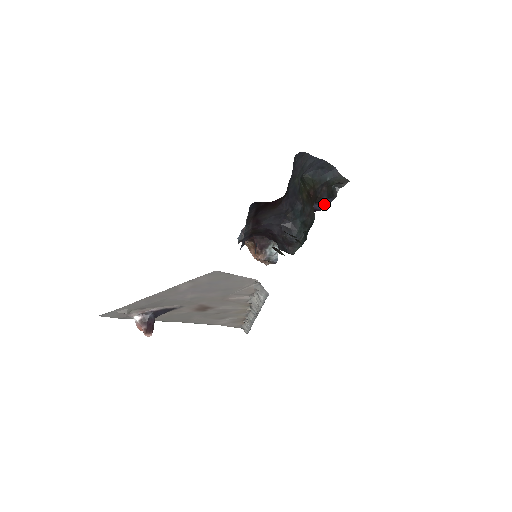
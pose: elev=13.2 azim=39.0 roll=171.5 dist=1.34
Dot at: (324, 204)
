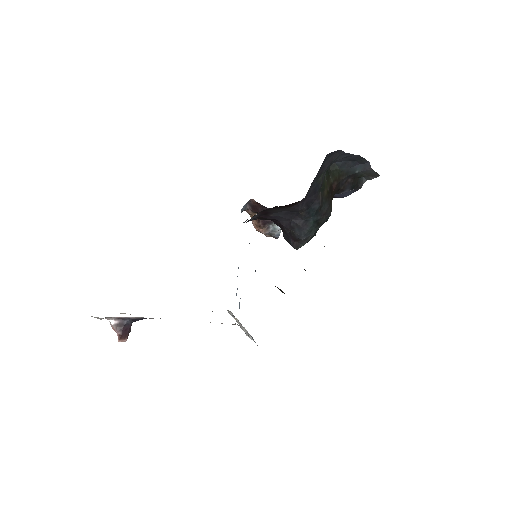
Dot at: (345, 194)
